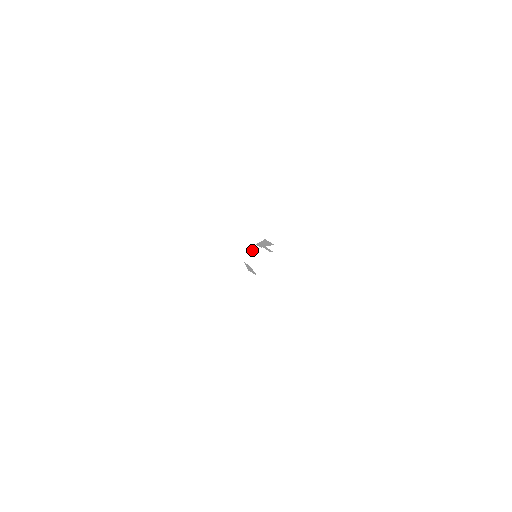
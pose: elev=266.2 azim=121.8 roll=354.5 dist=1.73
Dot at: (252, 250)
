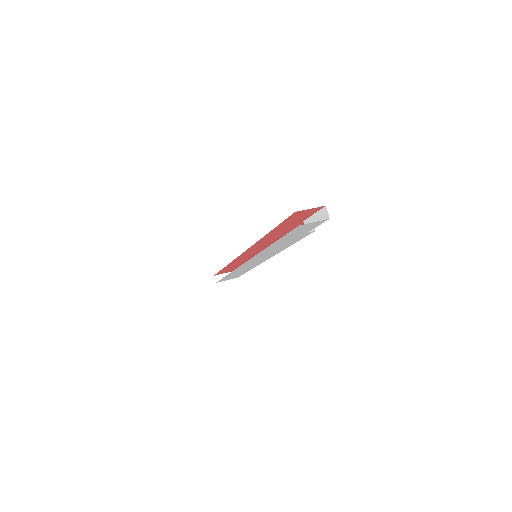
Dot at: (229, 272)
